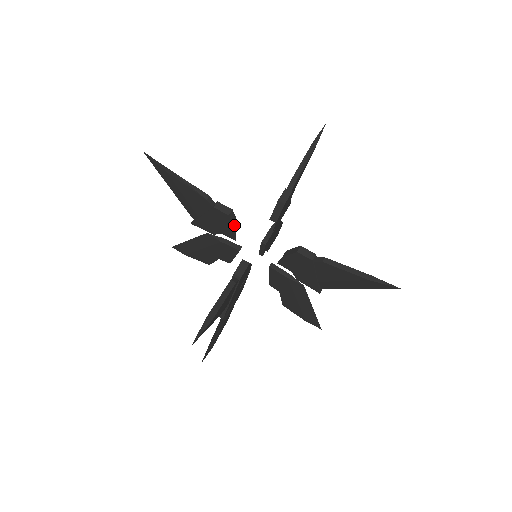
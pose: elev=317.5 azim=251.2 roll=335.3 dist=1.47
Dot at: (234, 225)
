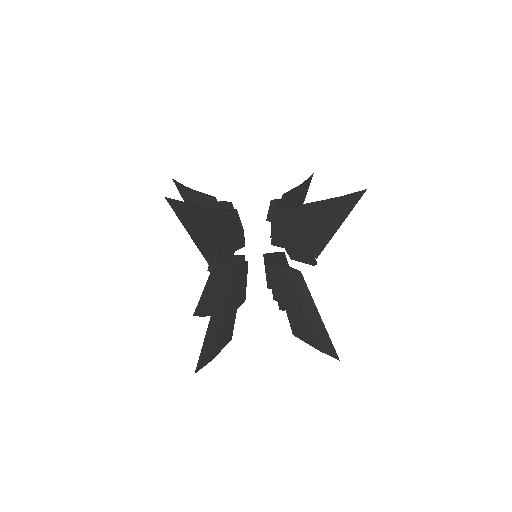
Dot at: occluded
